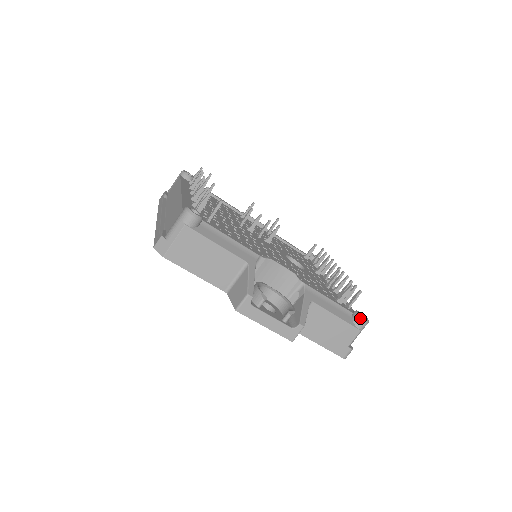
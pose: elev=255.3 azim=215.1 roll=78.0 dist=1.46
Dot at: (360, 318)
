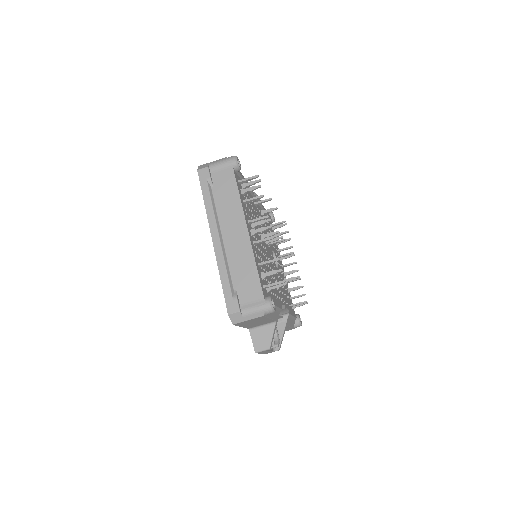
Dot at: (300, 325)
